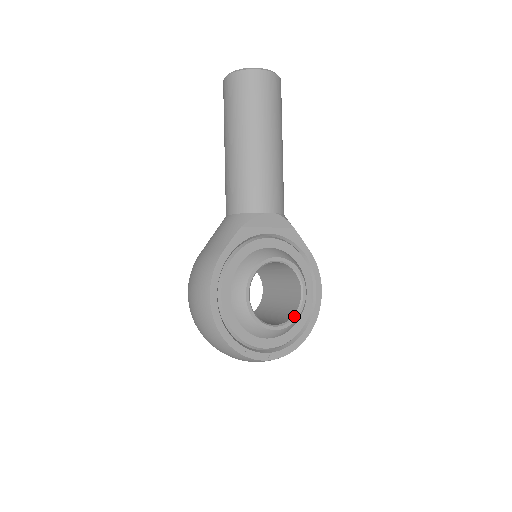
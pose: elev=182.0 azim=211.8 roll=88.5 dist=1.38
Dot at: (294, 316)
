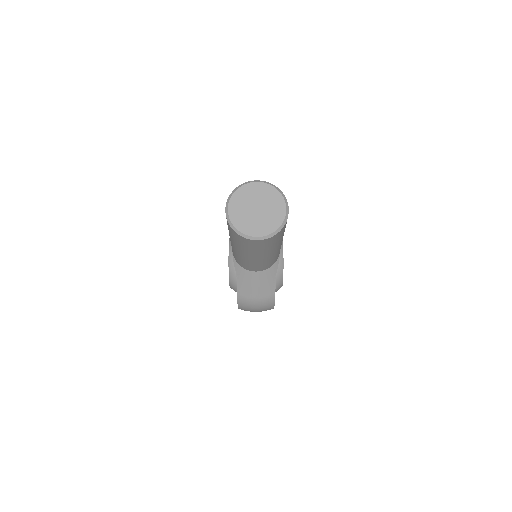
Dot at: occluded
